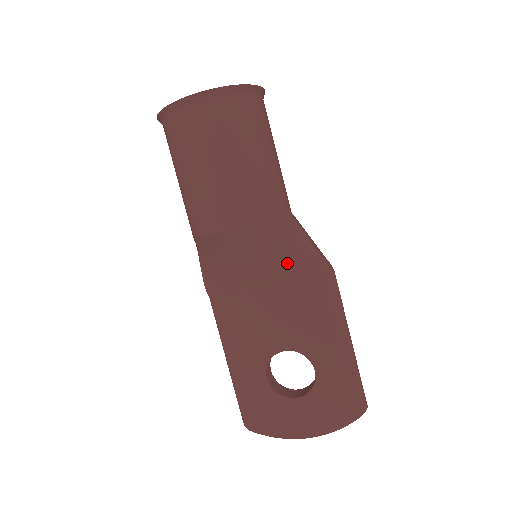
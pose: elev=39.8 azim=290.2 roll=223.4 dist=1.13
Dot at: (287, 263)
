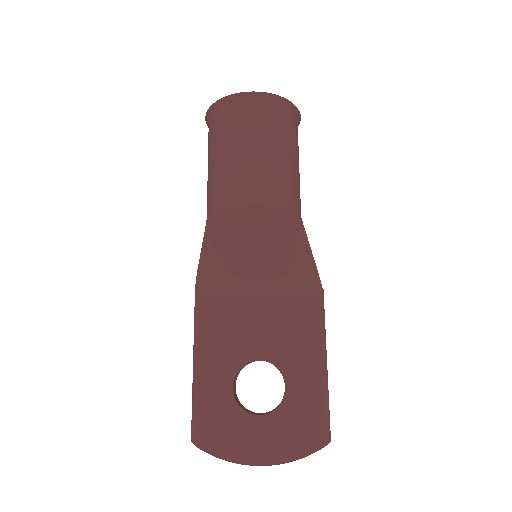
Dot at: (286, 265)
